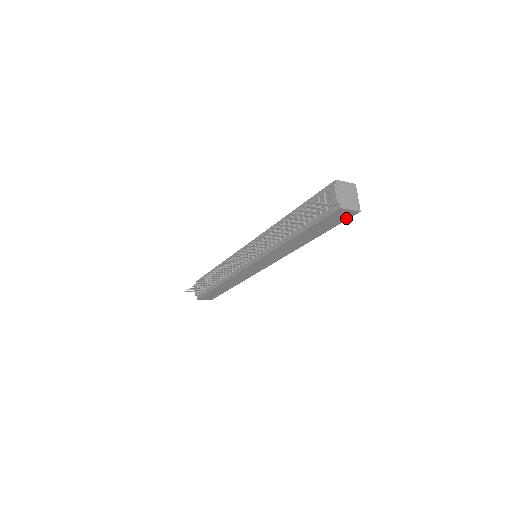
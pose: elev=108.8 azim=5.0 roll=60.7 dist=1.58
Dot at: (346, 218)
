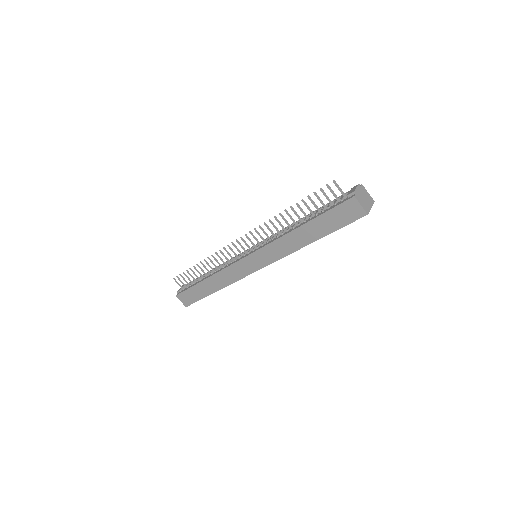
Dot at: (353, 219)
